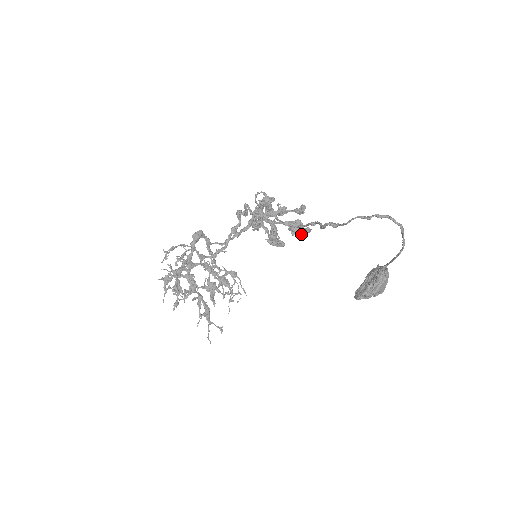
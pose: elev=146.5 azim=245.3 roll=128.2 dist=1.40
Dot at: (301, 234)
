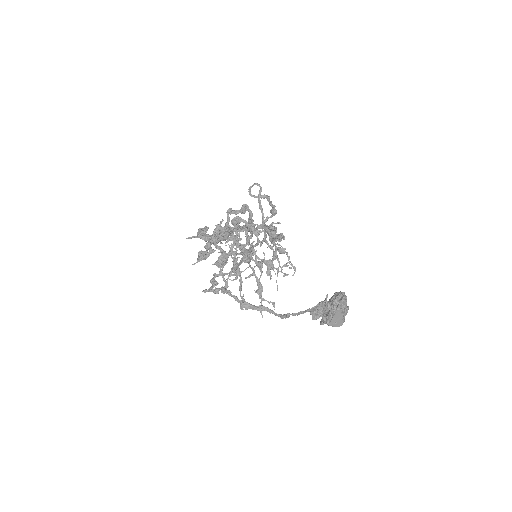
Dot at: (276, 241)
